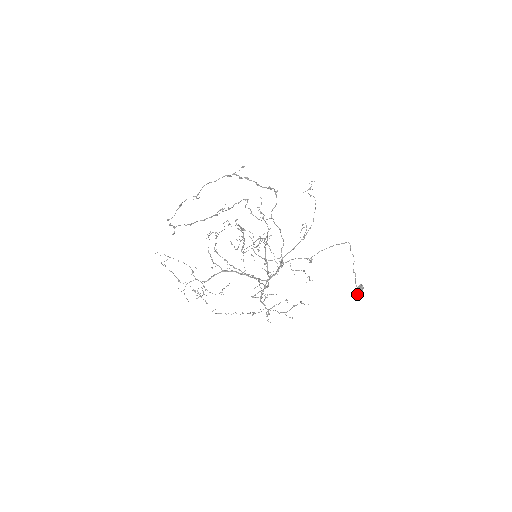
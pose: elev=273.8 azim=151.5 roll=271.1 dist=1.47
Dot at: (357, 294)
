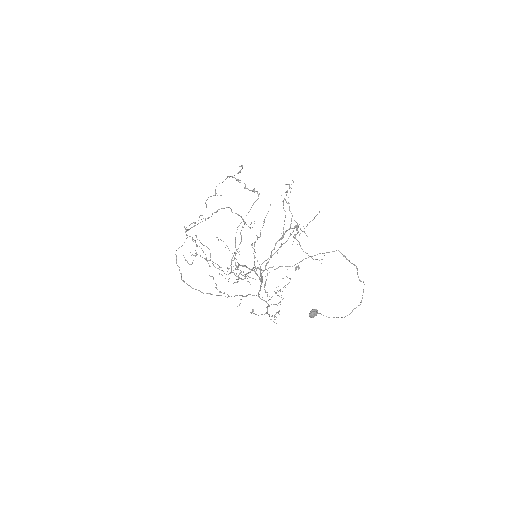
Dot at: occluded
